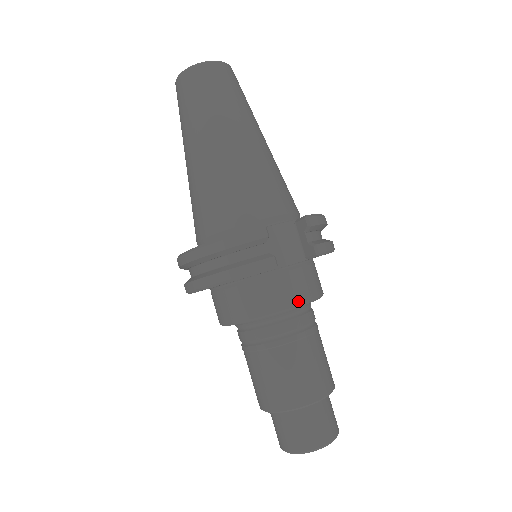
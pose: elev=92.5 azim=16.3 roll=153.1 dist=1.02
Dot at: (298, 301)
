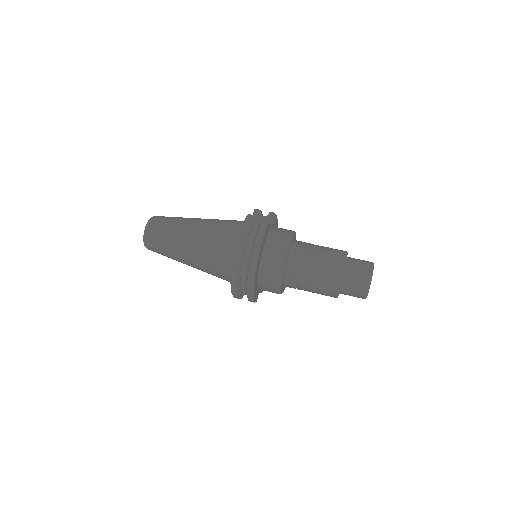
Dot at: (291, 232)
